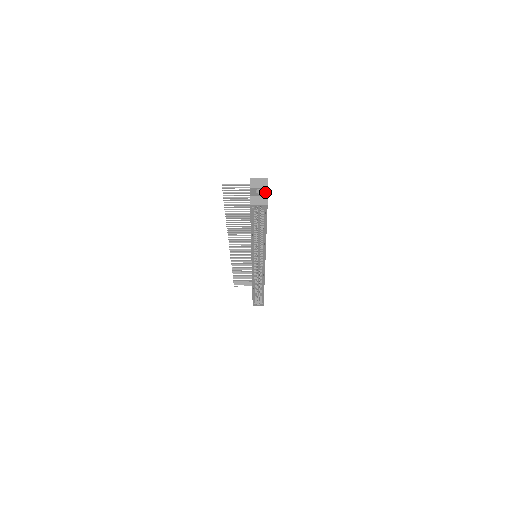
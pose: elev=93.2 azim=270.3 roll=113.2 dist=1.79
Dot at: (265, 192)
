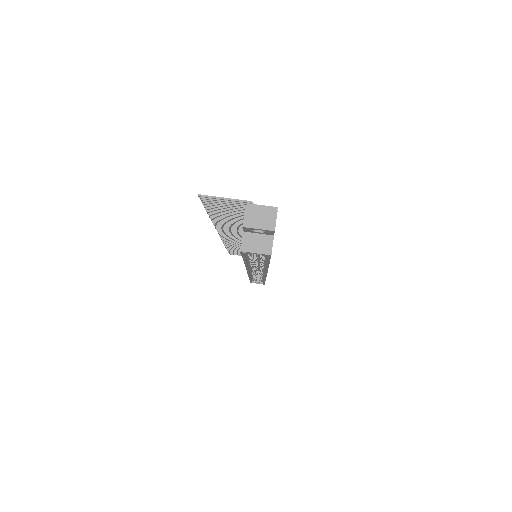
Dot at: (270, 232)
